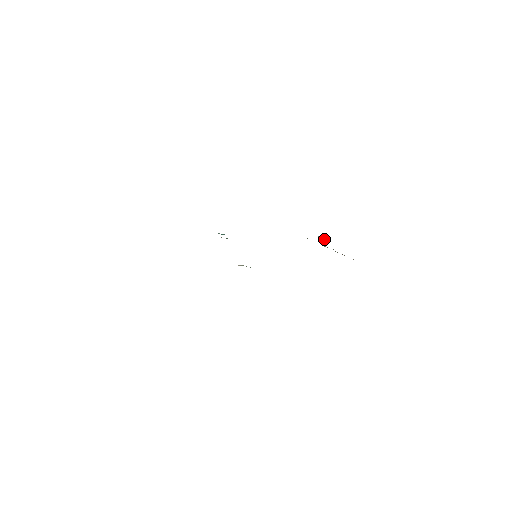
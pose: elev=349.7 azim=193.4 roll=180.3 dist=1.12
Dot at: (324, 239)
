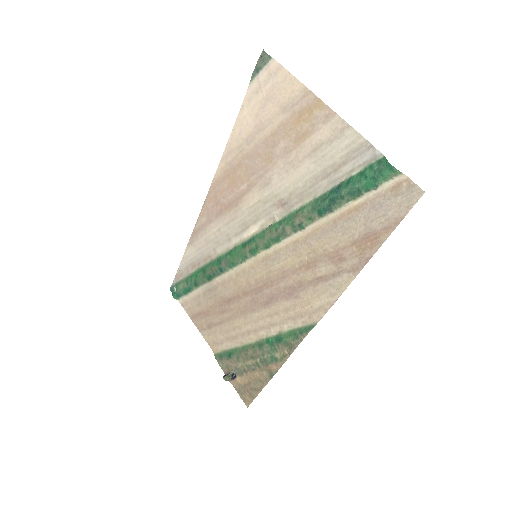
Dot at: (232, 373)
